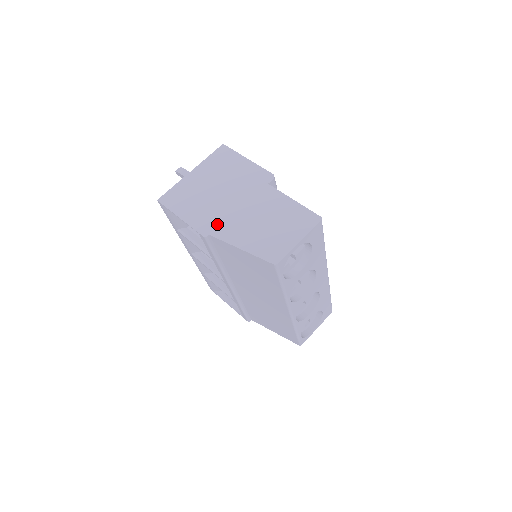
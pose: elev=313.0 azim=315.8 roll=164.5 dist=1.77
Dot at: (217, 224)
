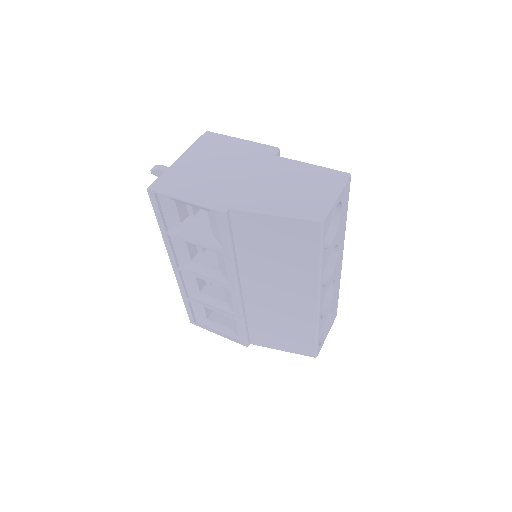
Dot at: (234, 198)
